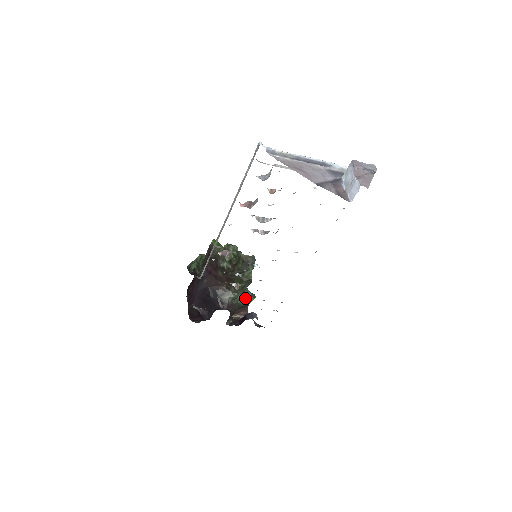
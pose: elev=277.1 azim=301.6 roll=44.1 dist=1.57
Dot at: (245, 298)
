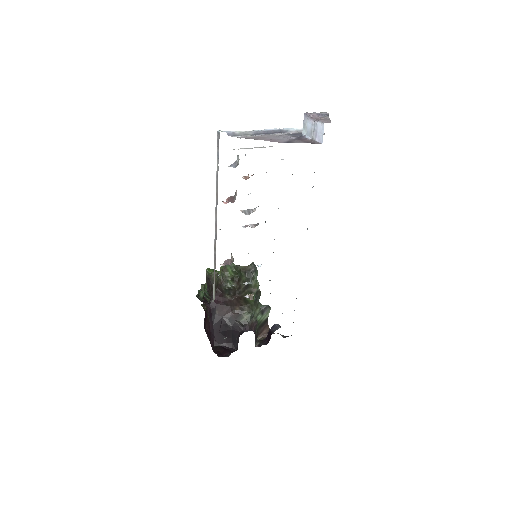
Dot at: (261, 313)
